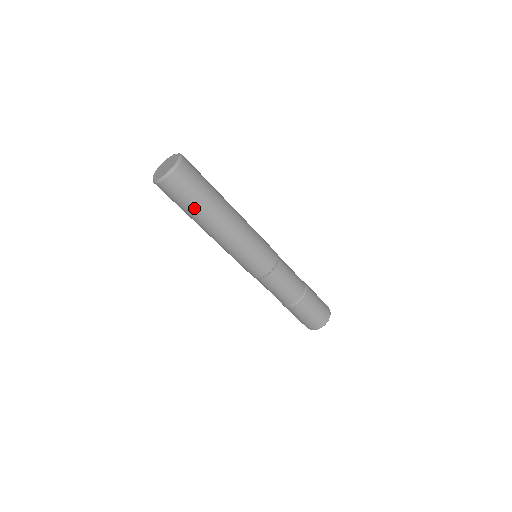
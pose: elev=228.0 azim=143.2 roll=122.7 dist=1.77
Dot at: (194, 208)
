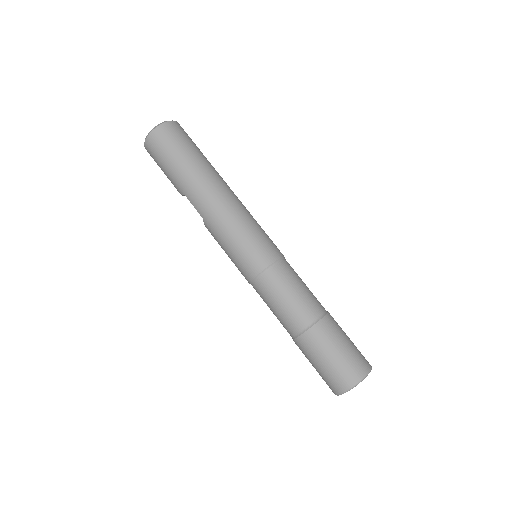
Dot at: (189, 159)
